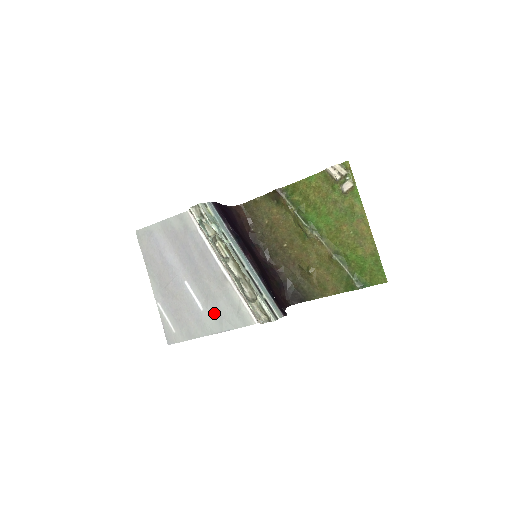
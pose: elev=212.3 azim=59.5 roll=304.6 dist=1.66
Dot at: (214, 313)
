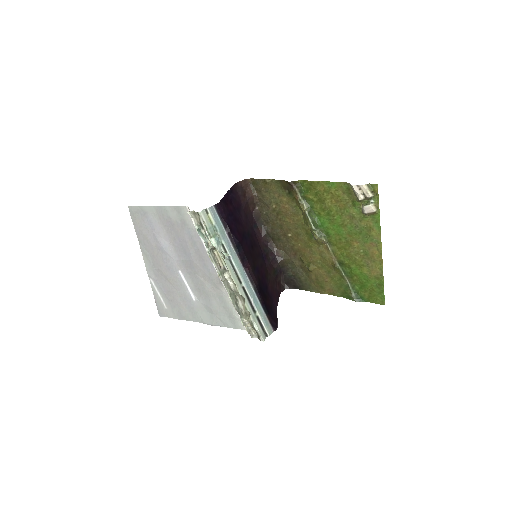
Dot at: (206, 307)
